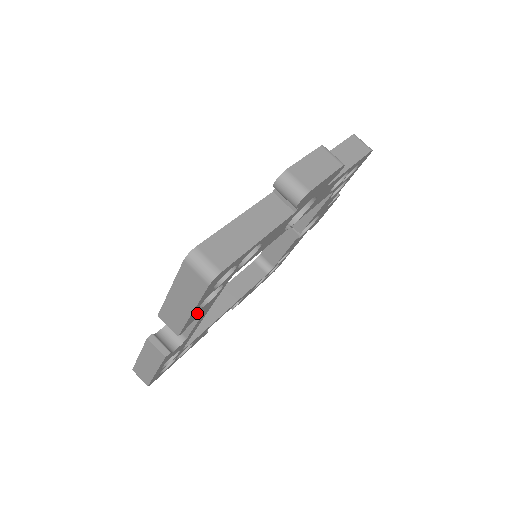
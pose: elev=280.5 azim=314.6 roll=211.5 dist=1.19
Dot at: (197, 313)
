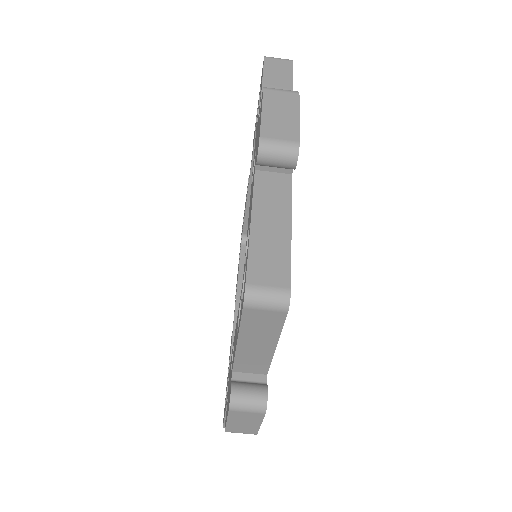
Dot at: occluded
